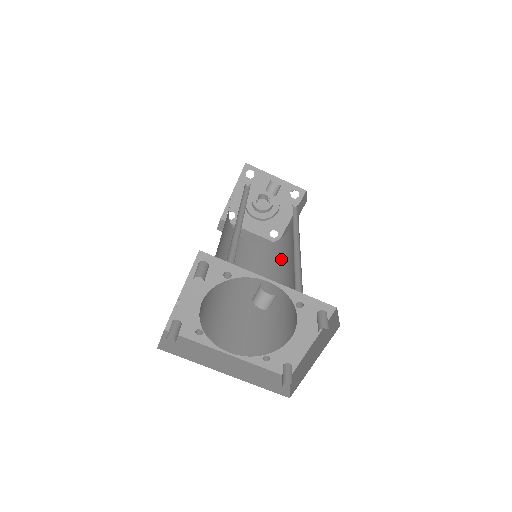
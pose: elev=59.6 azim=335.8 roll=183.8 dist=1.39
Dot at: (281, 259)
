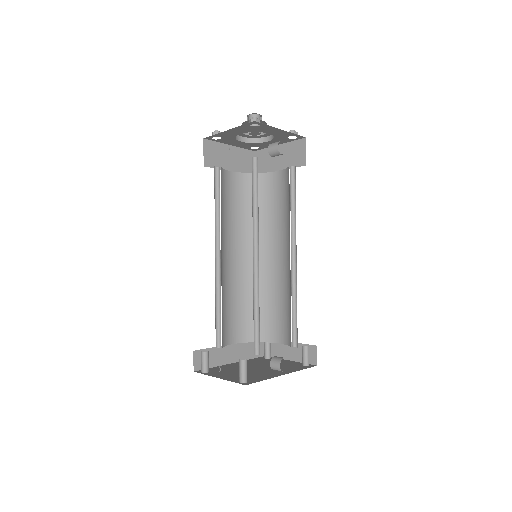
Dot at: (267, 218)
